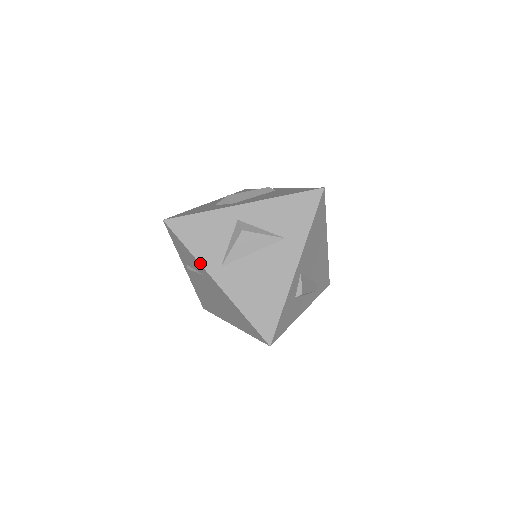
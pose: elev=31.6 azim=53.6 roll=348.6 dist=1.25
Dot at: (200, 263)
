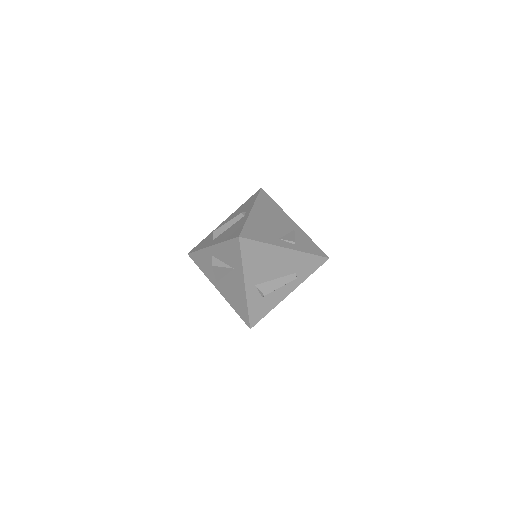
Dot at: (209, 279)
